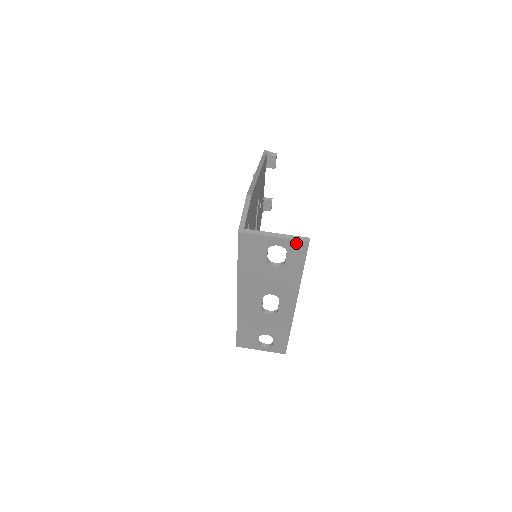
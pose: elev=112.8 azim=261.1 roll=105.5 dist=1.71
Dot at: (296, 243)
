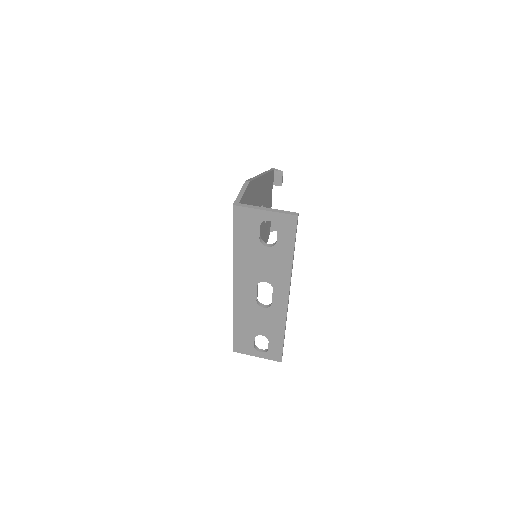
Dot at: (286, 217)
